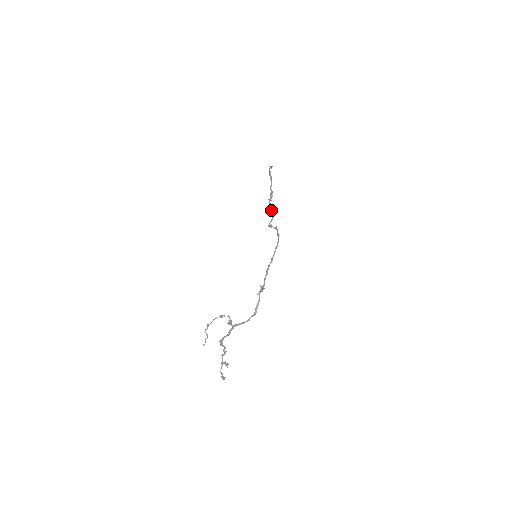
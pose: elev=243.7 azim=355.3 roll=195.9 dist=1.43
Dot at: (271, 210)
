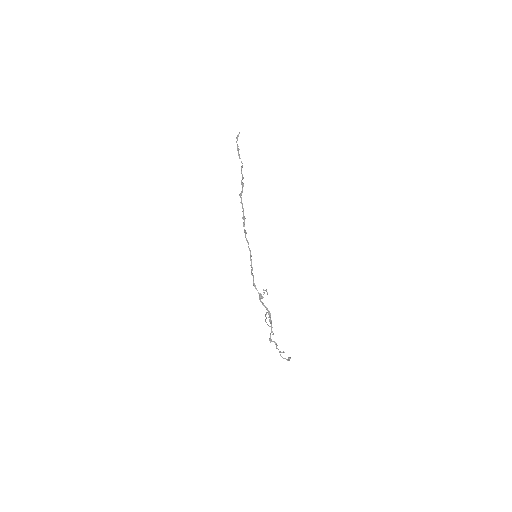
Dot at: (243, 208)
